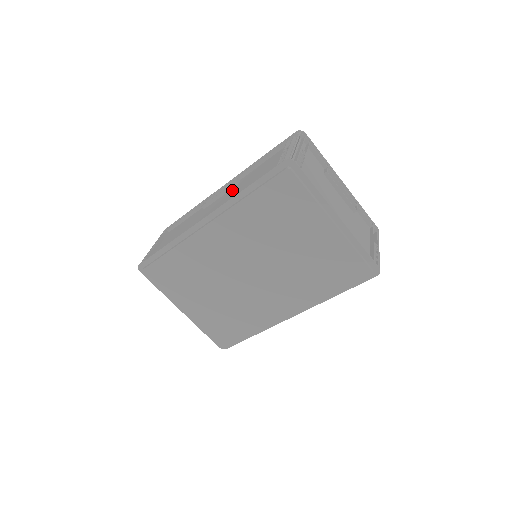
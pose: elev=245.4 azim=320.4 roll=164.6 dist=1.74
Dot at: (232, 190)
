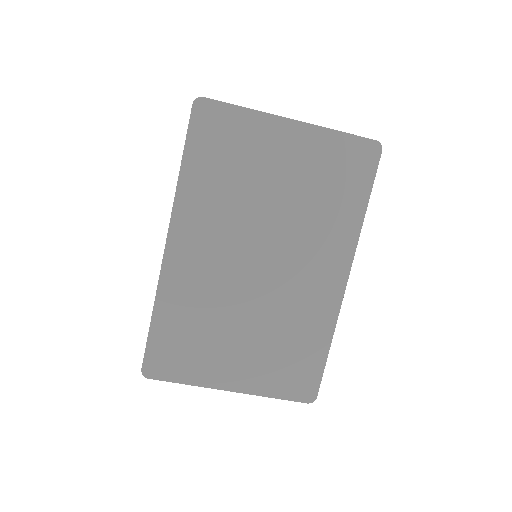
Dot at: occluded
